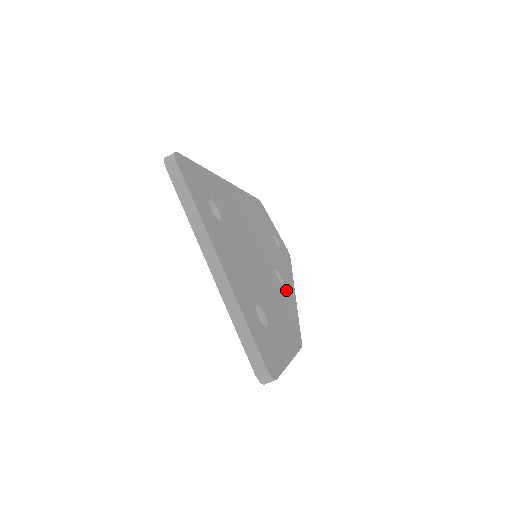
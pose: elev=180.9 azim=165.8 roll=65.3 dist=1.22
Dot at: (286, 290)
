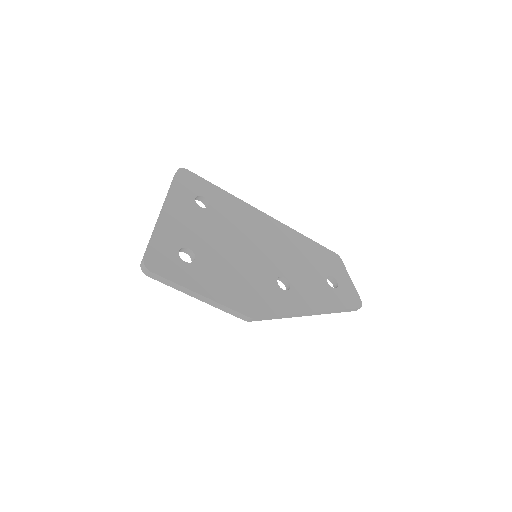
Dot at: (286, 295)
